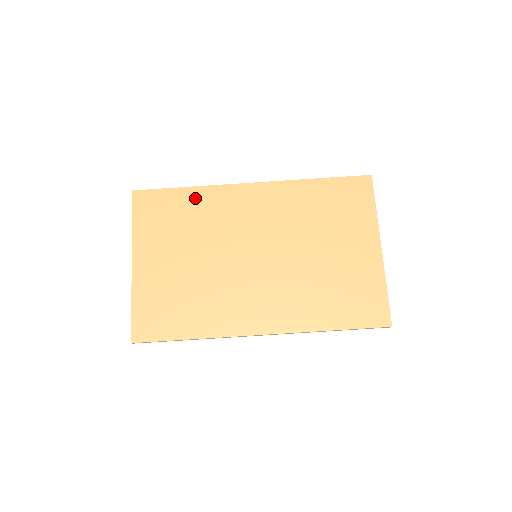
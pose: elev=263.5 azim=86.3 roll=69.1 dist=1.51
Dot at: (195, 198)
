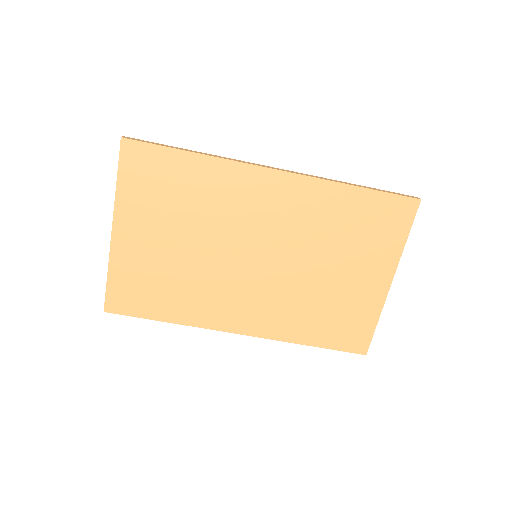
Dot at: (201, 170)
